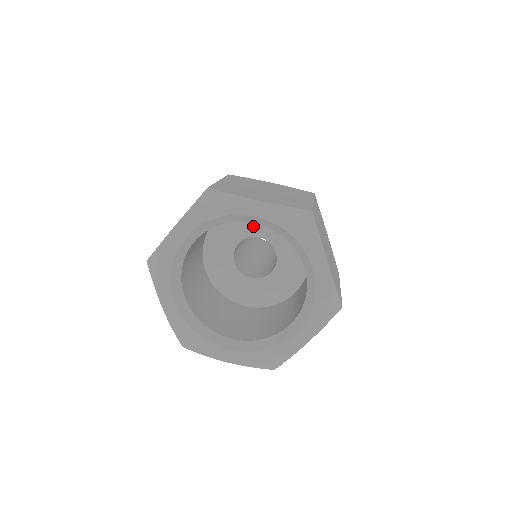
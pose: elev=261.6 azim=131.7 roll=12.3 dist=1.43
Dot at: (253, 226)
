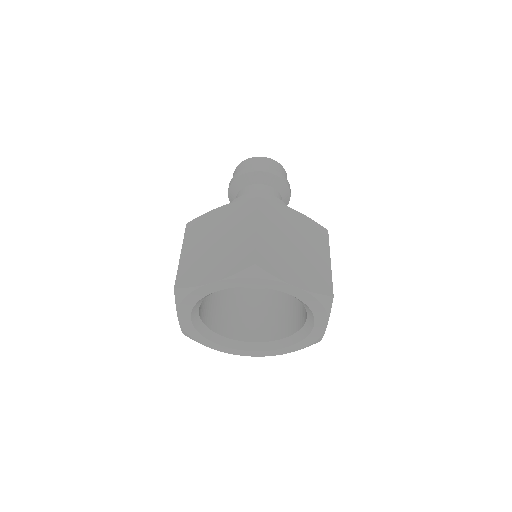
Dot at: occluded
